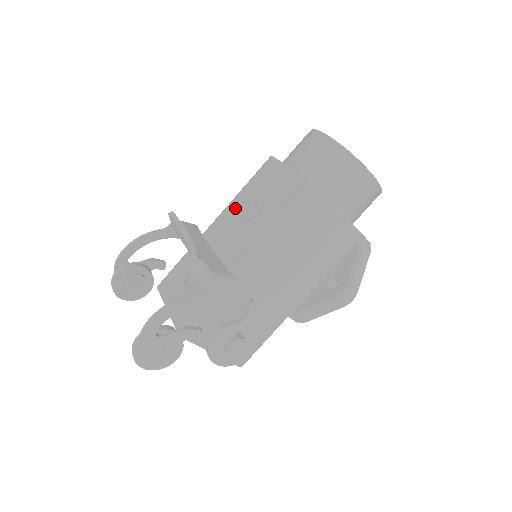
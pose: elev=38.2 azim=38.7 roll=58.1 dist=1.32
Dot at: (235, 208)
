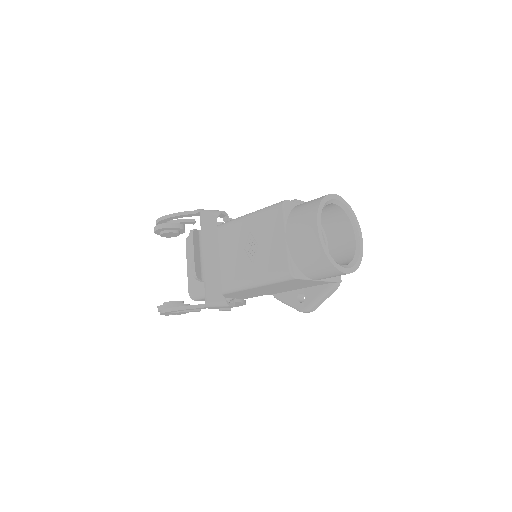
Dot at: (244, 231)
